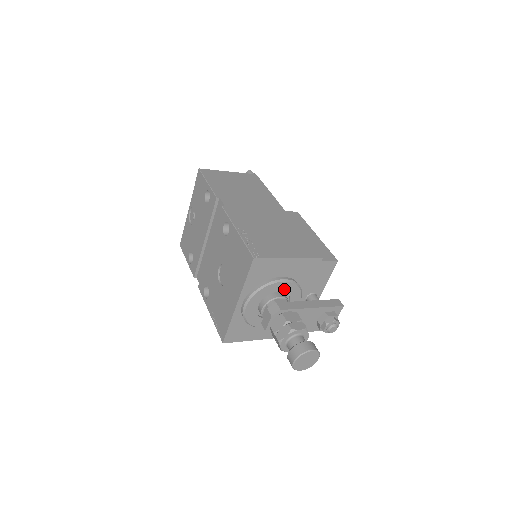
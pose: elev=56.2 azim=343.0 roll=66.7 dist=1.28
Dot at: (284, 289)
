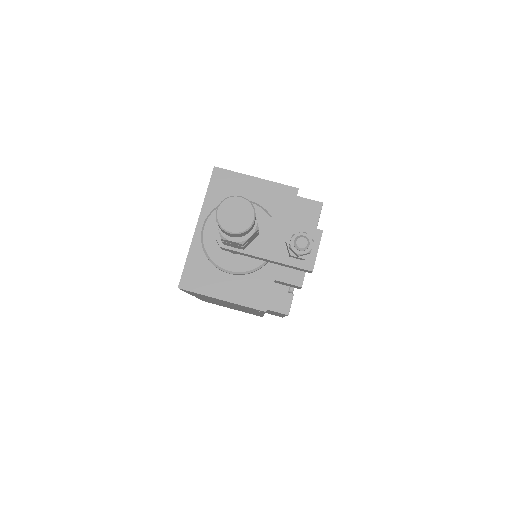
Dot at: occluded
